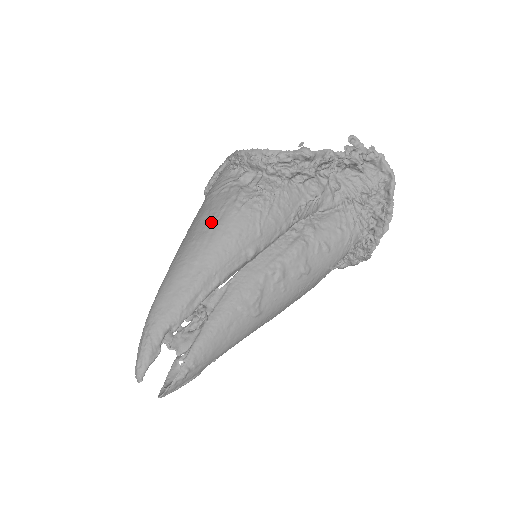
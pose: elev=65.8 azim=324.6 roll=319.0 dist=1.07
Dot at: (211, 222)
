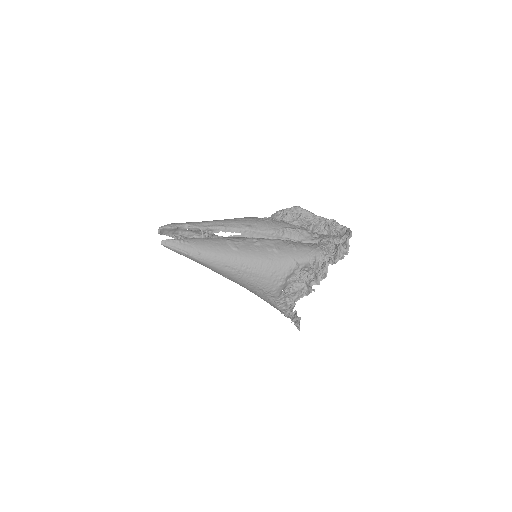
Dot at: occluded
